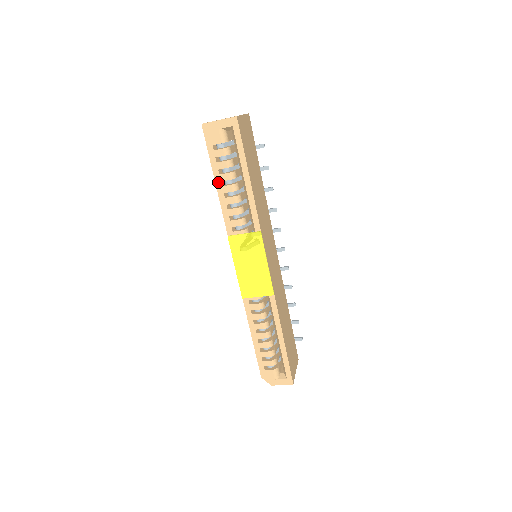
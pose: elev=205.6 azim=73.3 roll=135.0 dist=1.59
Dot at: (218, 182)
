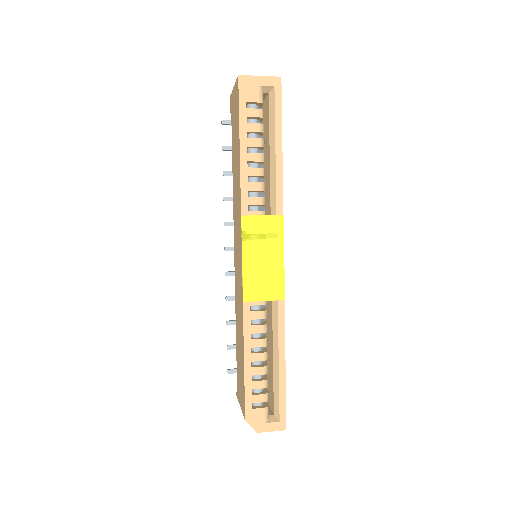
Dot at: (243, 147)
